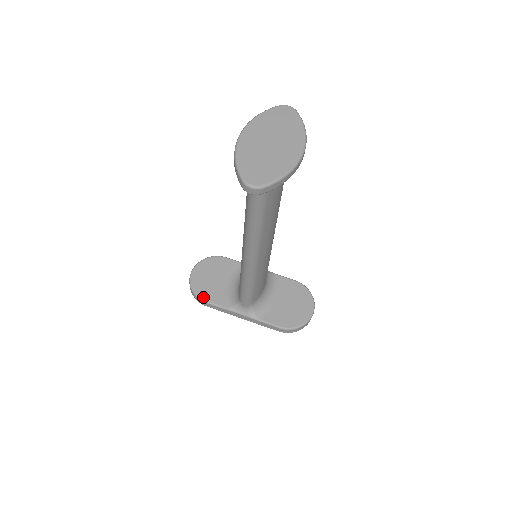
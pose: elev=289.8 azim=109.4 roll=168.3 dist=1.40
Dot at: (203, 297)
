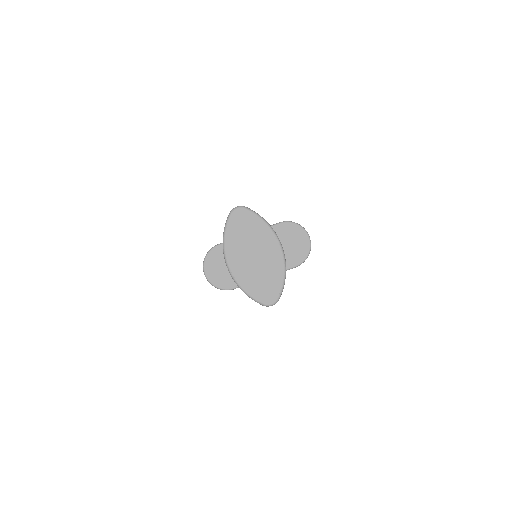
Dot at: (229, 287)
